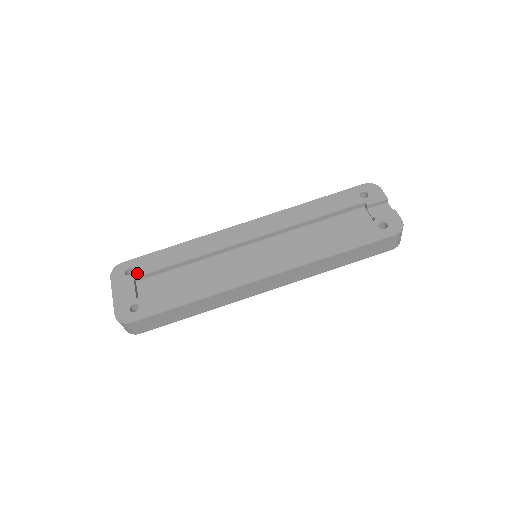
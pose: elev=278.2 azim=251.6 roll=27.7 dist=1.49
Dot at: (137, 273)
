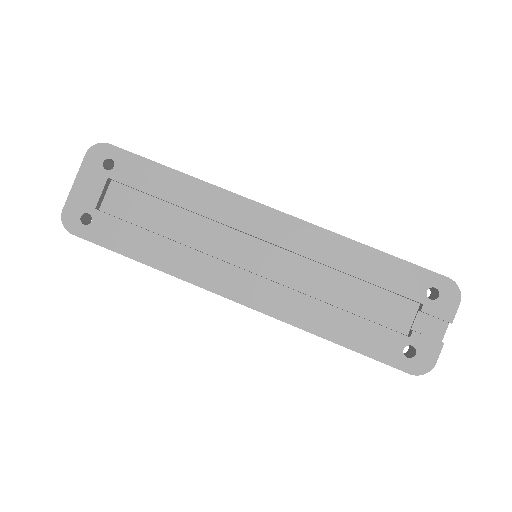
Dot at: (115, 174)
